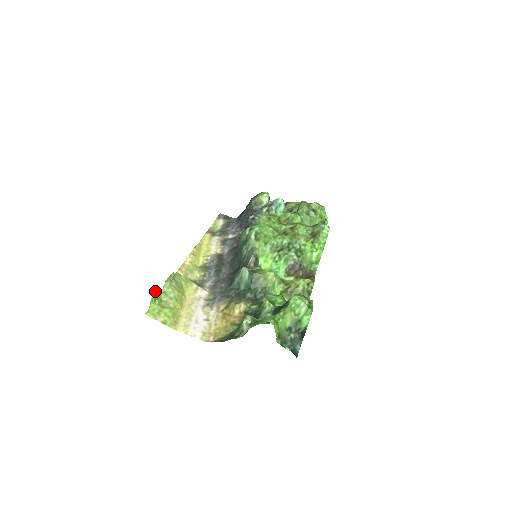
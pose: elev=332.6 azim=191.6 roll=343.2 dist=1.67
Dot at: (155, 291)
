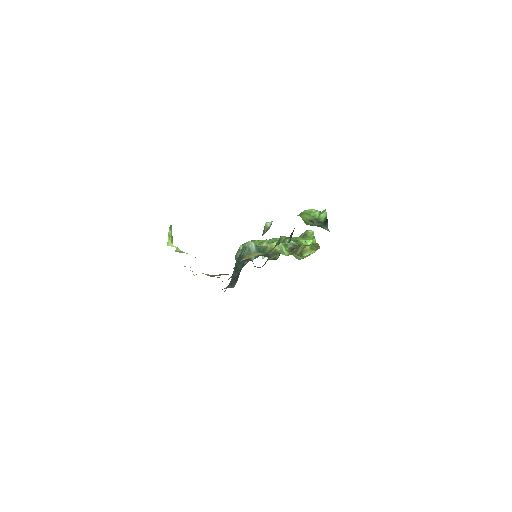
Dot at: (170, 230)
